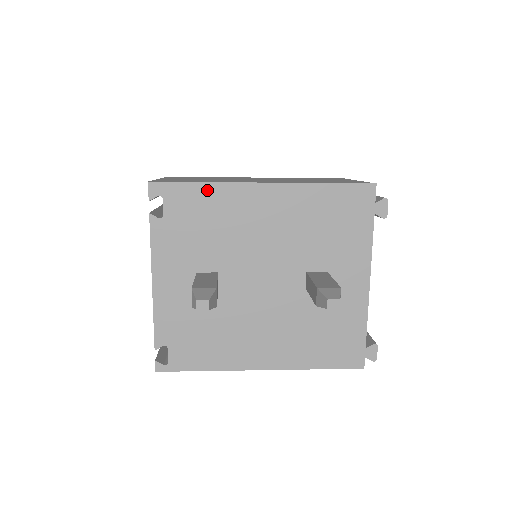
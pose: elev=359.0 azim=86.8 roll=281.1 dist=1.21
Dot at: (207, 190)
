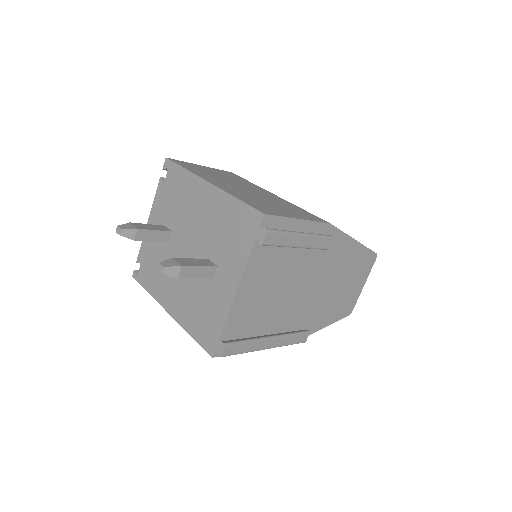
Dot at: (185, 174)
